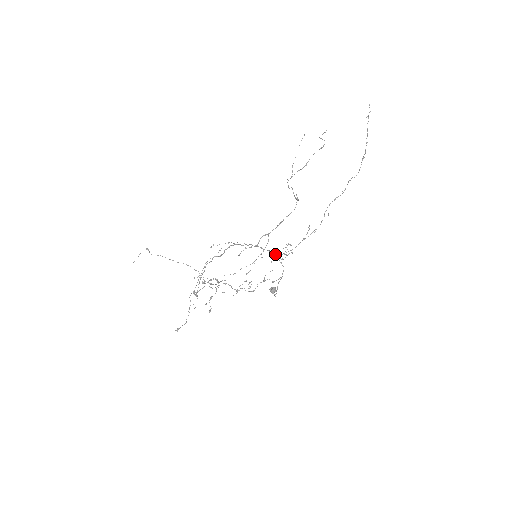
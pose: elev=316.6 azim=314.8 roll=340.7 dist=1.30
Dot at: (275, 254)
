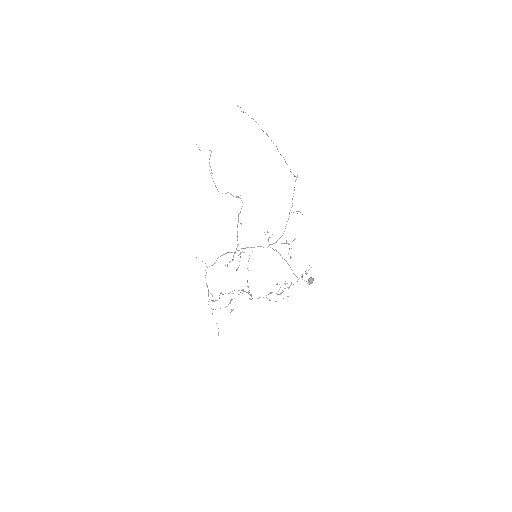
Dot at: (267, 247)
